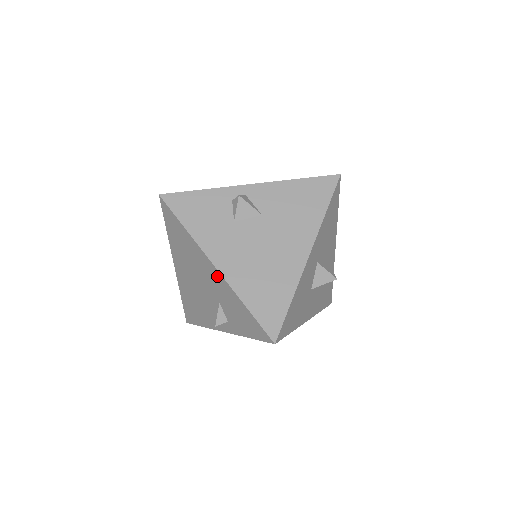
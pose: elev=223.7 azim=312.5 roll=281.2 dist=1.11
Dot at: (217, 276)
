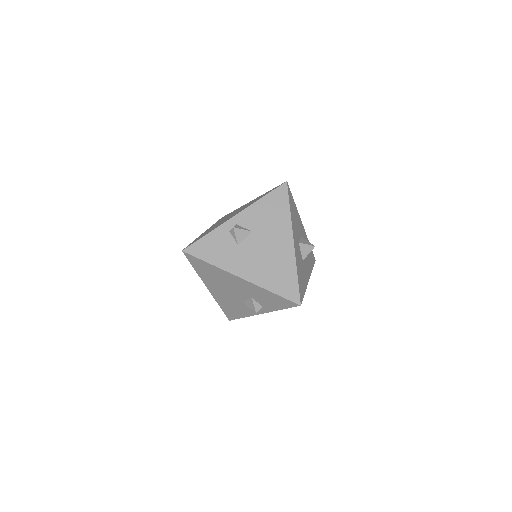
Dot at: (245, 283)
